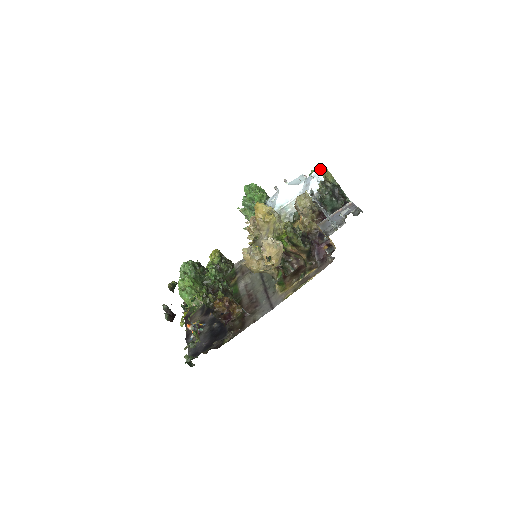
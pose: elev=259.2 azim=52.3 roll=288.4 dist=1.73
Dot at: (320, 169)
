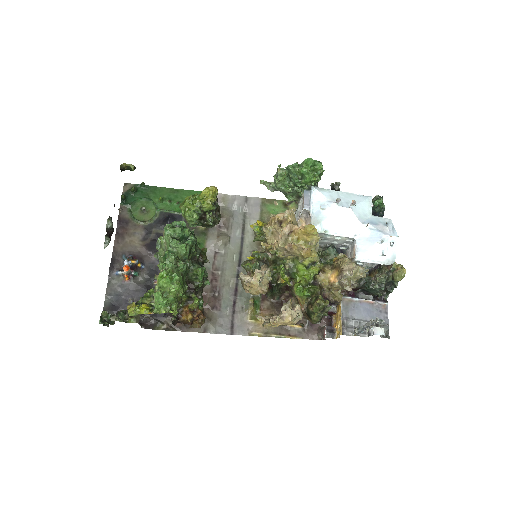
Dot at: (396, 239)
